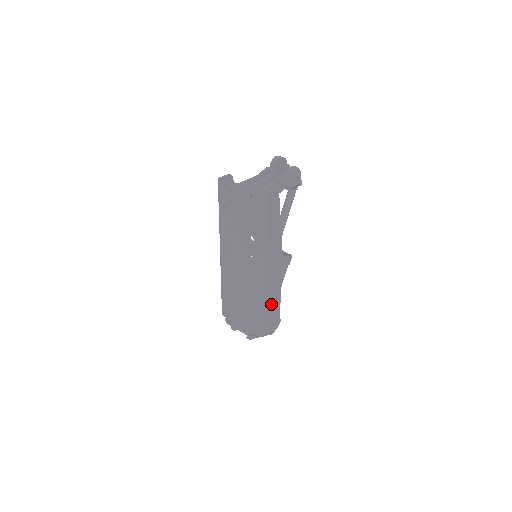
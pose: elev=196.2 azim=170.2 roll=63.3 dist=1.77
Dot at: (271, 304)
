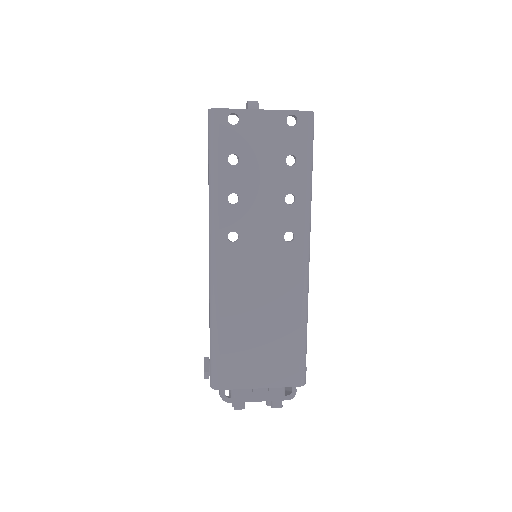
Dot at: occluded
